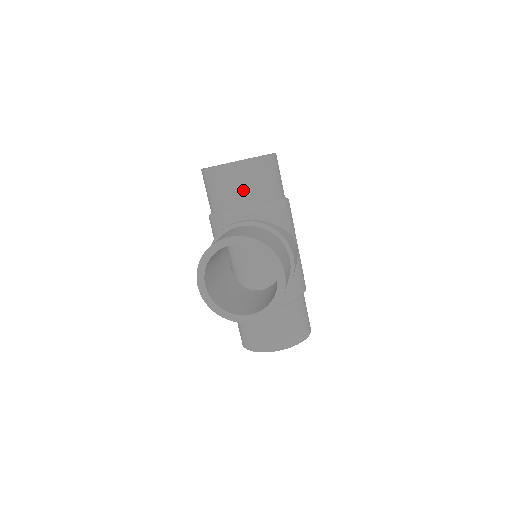
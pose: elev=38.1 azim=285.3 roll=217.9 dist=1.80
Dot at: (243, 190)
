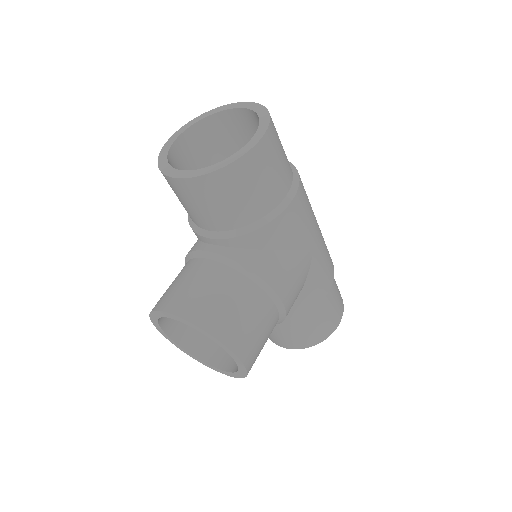
Dot at: (206, 211)
